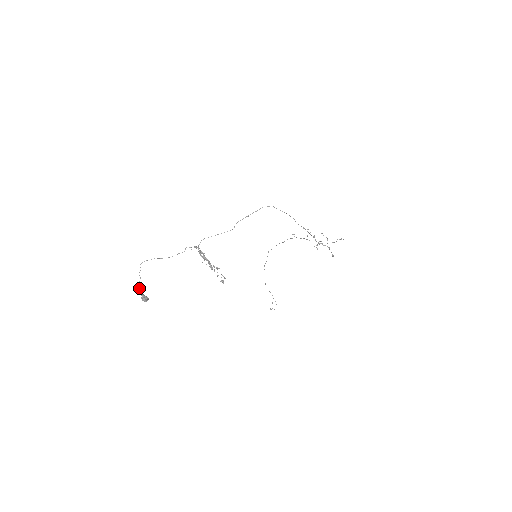
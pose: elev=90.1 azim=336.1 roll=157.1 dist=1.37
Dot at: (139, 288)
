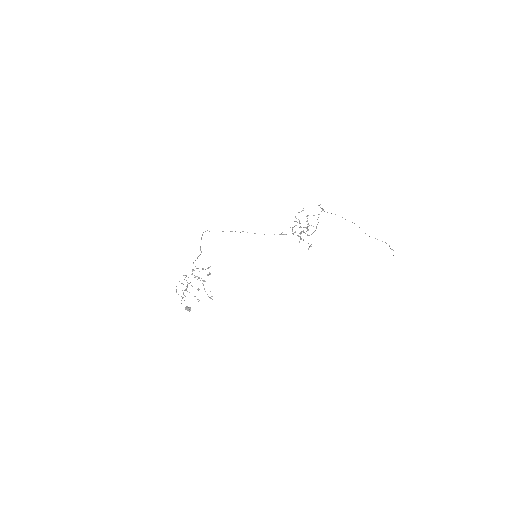
Dot at: (181, 303)
